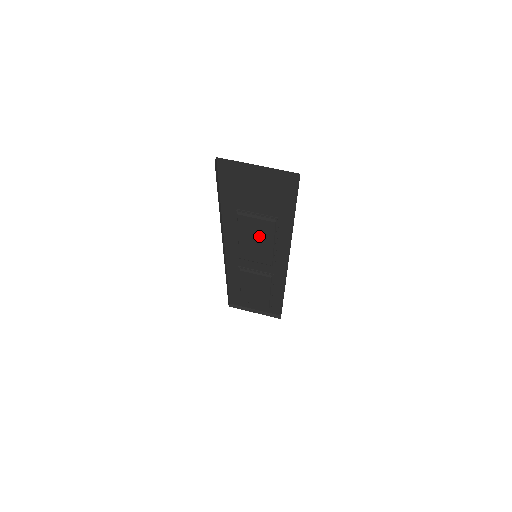
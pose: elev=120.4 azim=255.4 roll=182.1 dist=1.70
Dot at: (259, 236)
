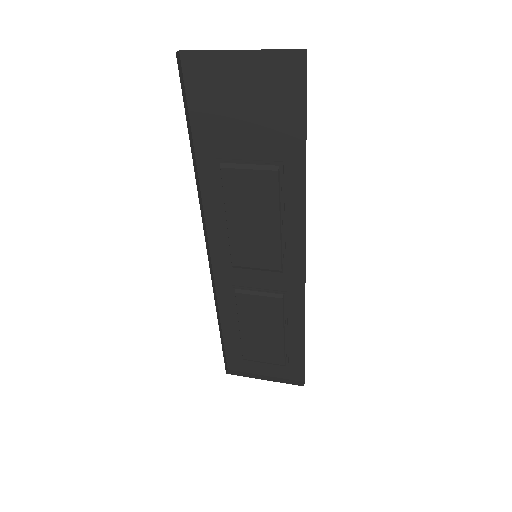
Dot at: (256, 209)
